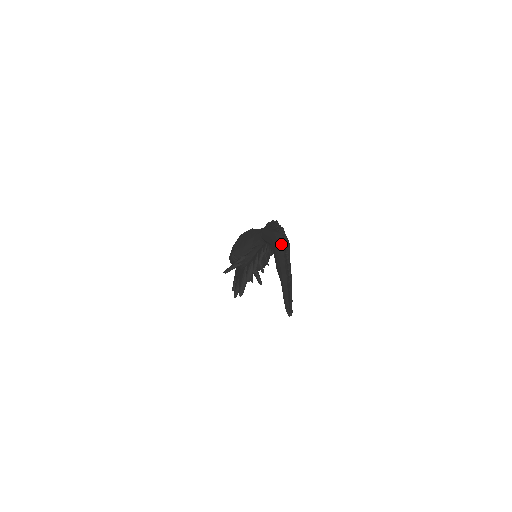
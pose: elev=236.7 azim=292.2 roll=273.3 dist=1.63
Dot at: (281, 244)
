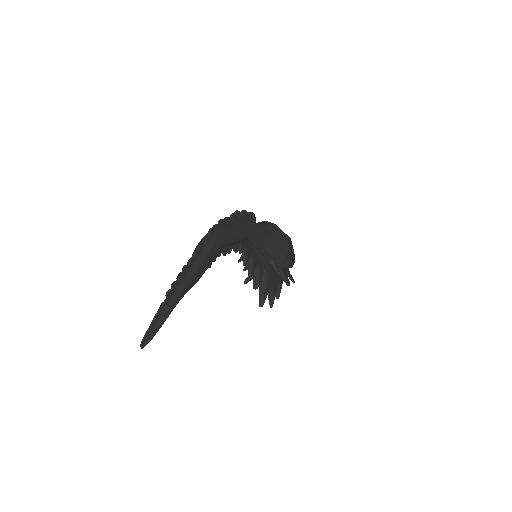
Dot at: occluded
